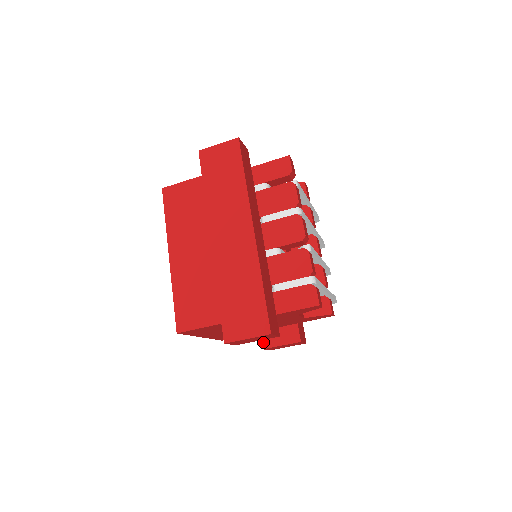
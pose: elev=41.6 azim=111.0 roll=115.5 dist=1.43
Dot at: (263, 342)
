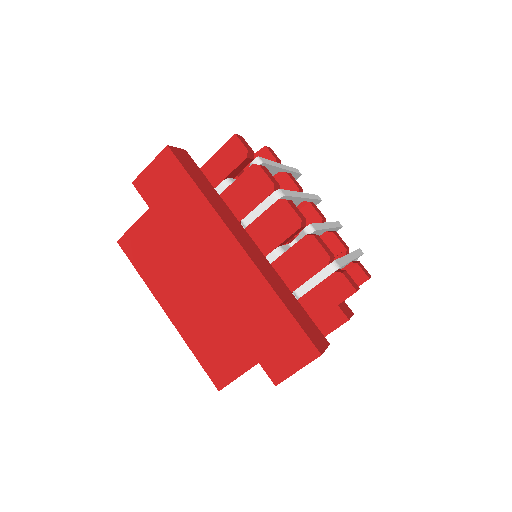
Dot at: occluded
